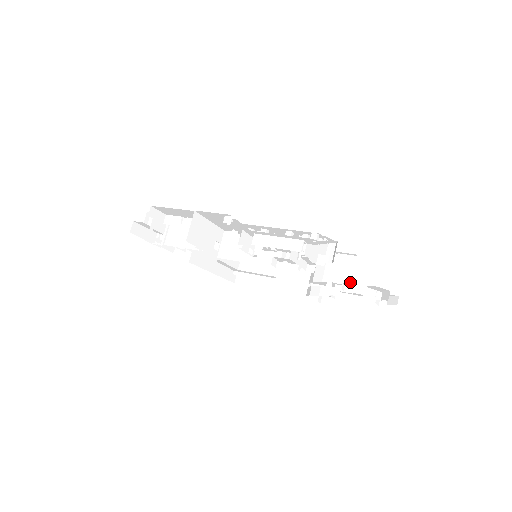
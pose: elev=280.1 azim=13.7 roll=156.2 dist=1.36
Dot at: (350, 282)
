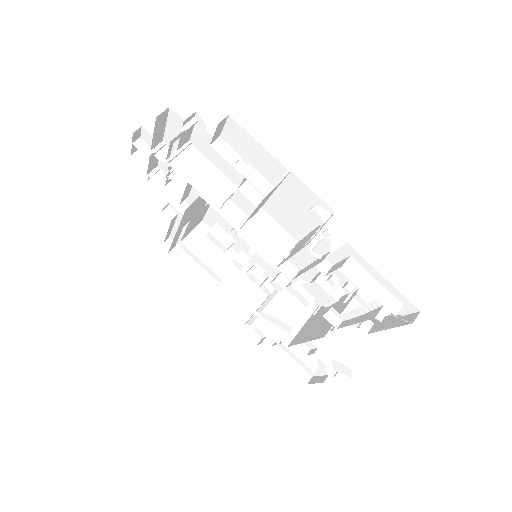
Dot at: (318, 344)
